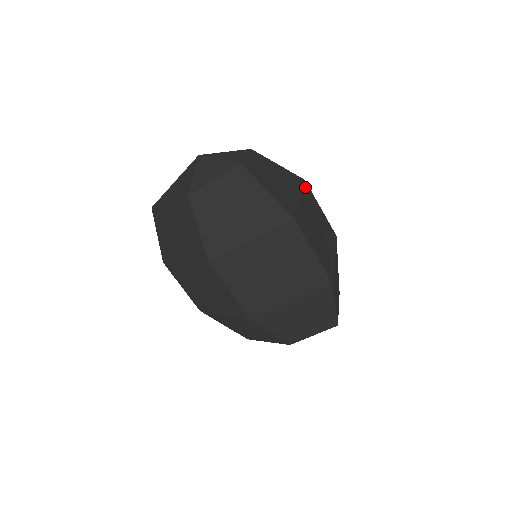
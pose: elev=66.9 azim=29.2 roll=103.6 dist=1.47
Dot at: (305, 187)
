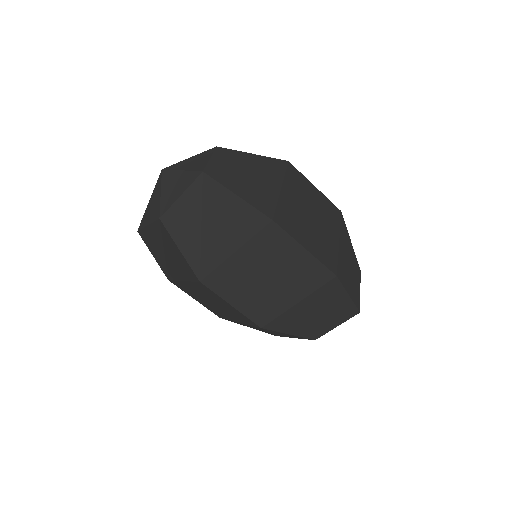
Dot at: (289, 170)
